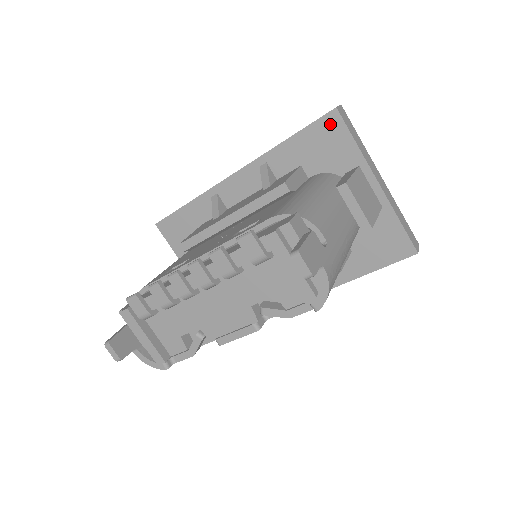
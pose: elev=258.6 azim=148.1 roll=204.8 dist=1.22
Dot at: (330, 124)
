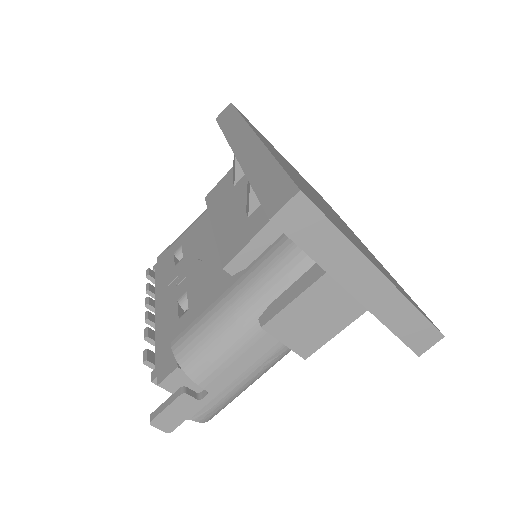
Dot at: occluded
